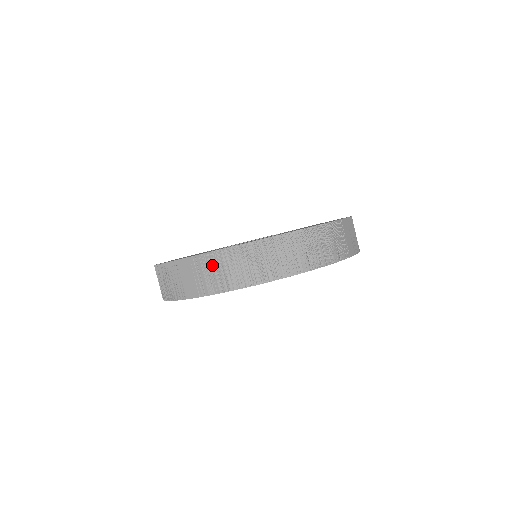
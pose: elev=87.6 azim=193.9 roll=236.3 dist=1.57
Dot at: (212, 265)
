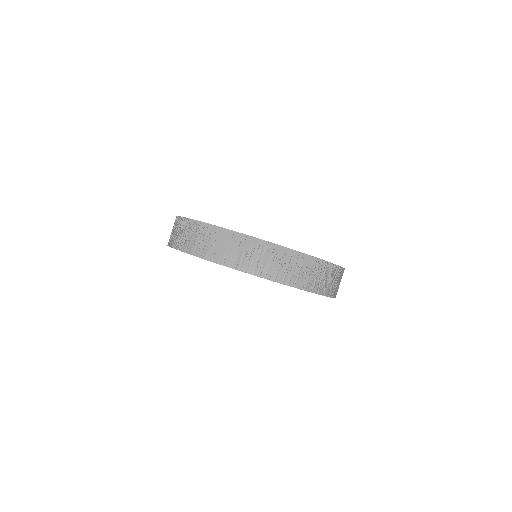
Dot at: (244, 246)
